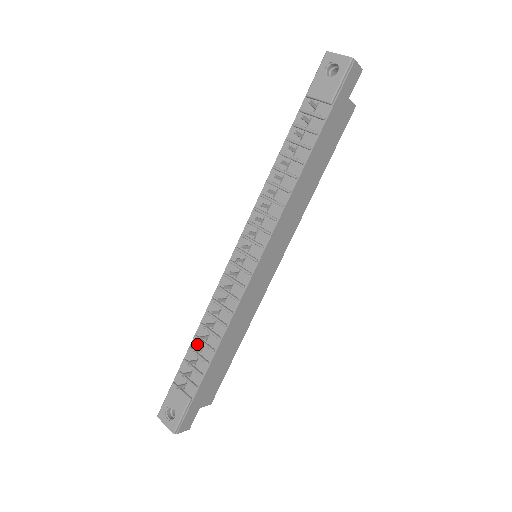
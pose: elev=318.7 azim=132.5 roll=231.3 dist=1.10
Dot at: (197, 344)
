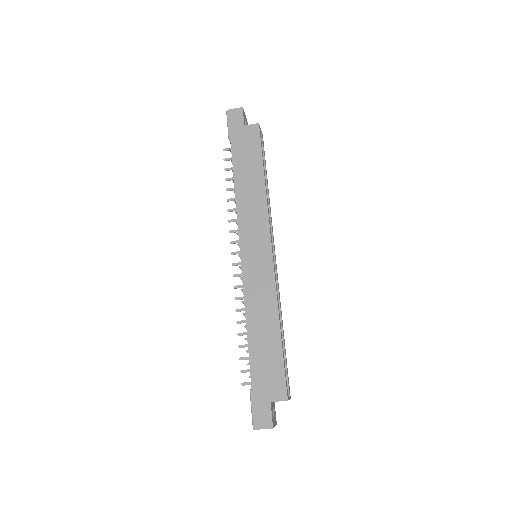
Dot at: occluded
